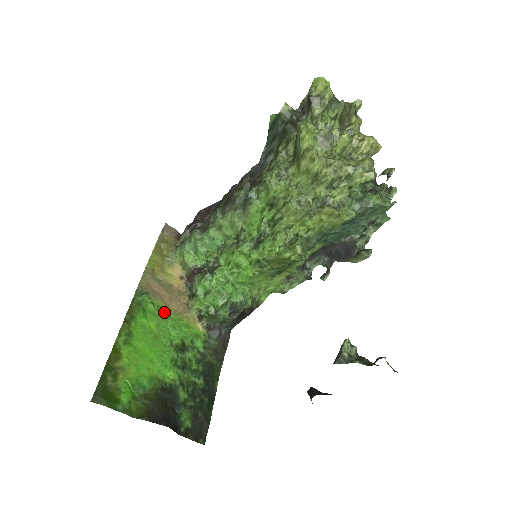
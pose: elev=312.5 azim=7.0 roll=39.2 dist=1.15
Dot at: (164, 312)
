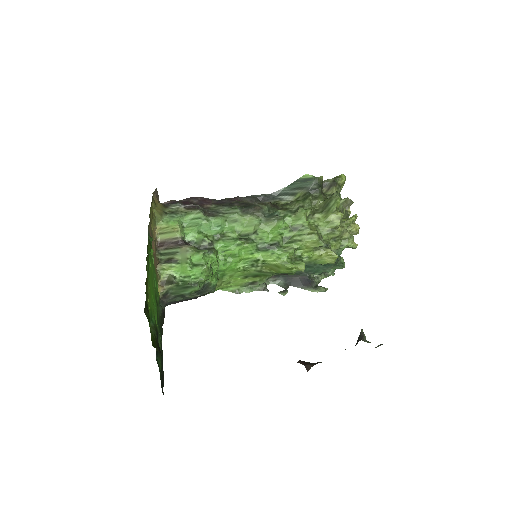
Dot at: occluded
